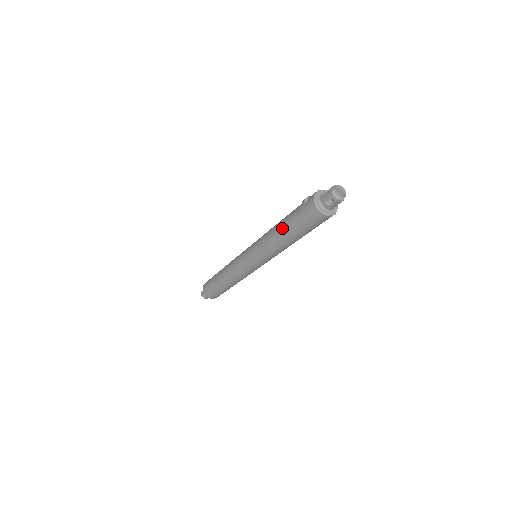
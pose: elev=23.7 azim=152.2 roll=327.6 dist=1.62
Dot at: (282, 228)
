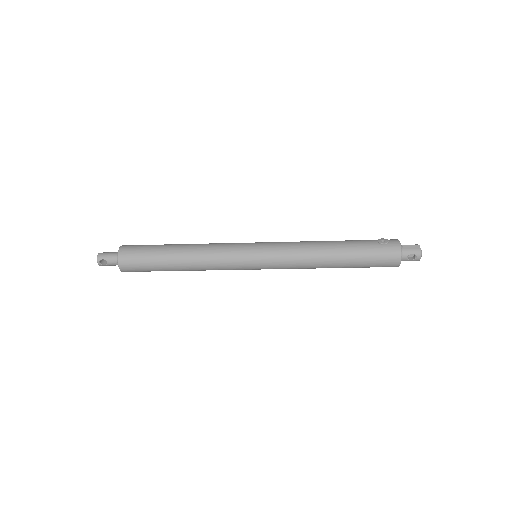
Dot at: (341, 252)
